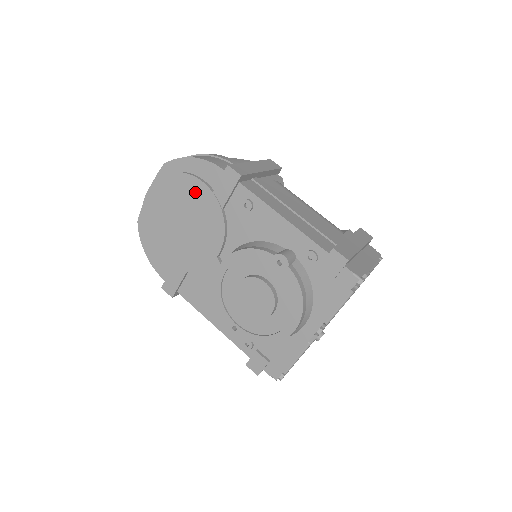
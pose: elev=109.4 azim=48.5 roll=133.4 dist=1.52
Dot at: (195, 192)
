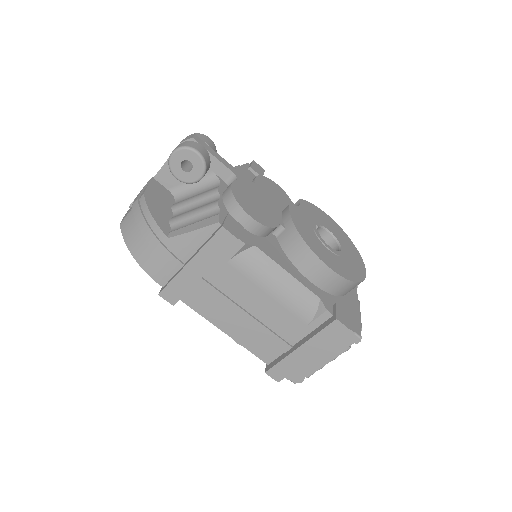
Dot at: occluded
